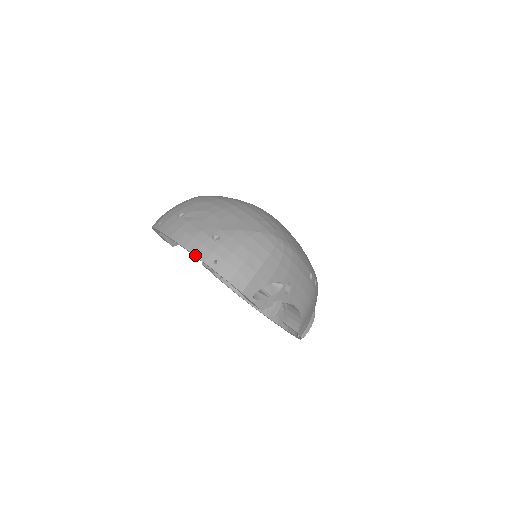
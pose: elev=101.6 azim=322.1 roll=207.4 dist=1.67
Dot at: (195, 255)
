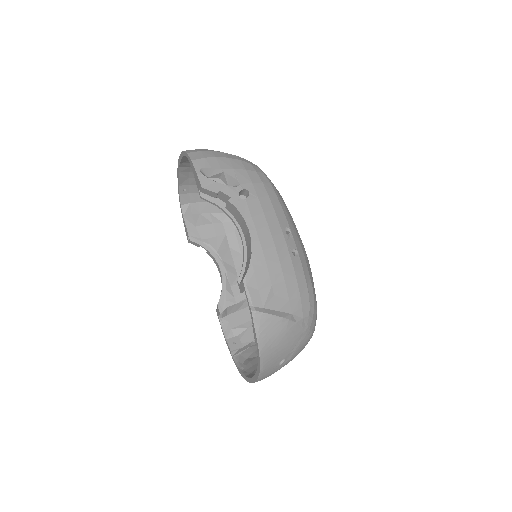
Dot at: occluded
